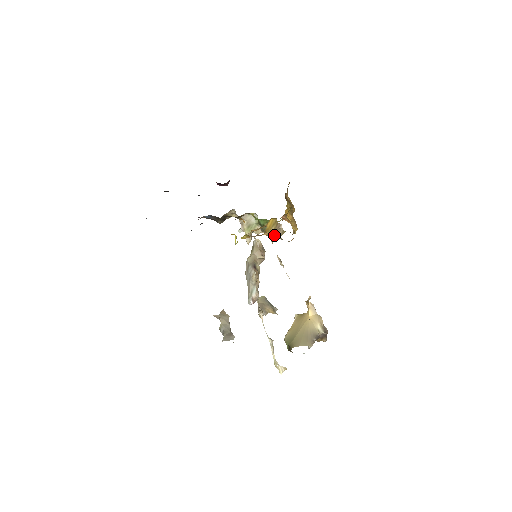
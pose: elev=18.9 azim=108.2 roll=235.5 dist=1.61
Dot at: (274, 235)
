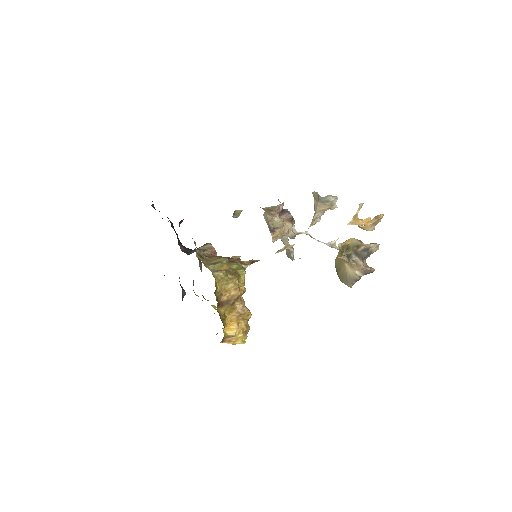
Dot at: occluded
